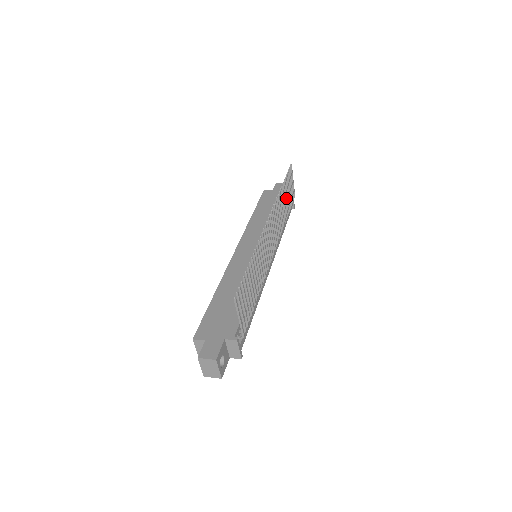
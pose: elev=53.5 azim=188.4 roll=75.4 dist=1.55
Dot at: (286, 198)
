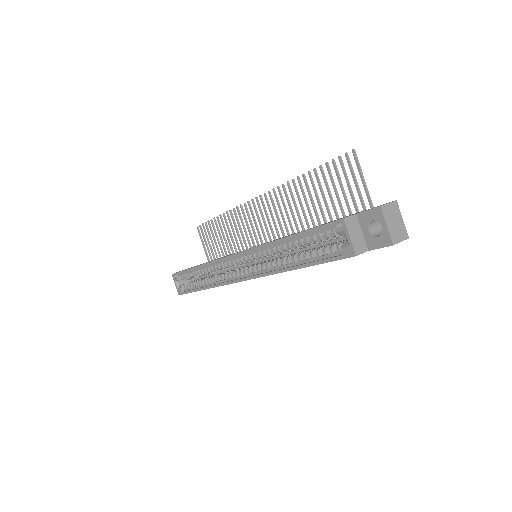
Dot at: (221, 239)
